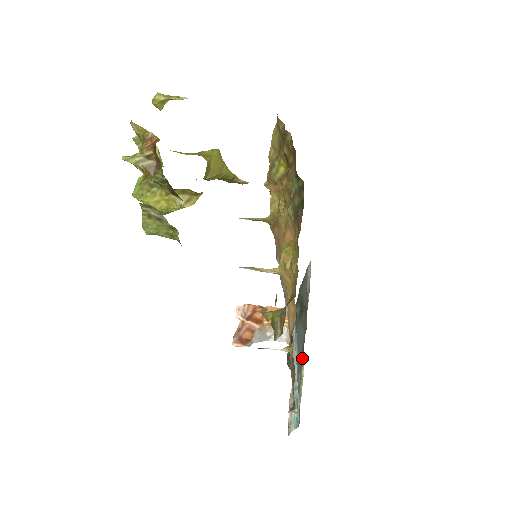
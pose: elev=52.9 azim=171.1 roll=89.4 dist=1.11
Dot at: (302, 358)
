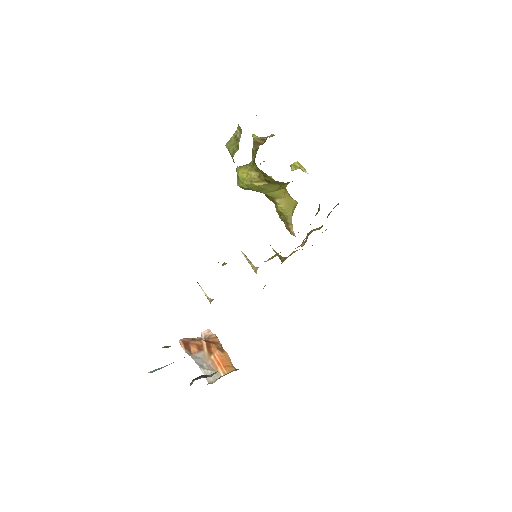
Dot at: occluded
